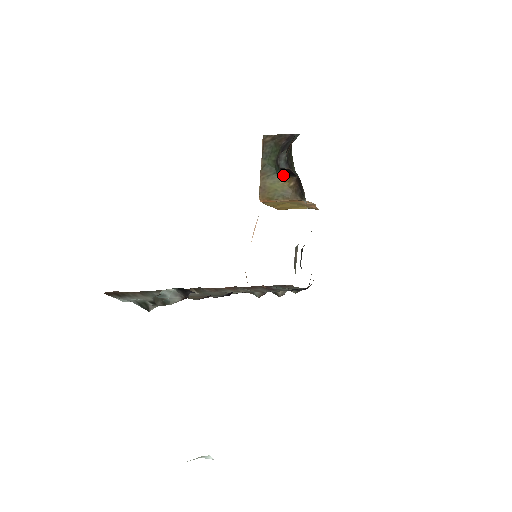
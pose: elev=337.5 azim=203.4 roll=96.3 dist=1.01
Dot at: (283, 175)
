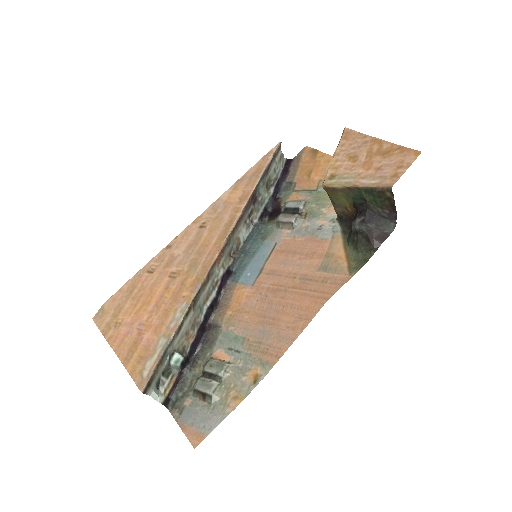
Dot at: (354, 205)
